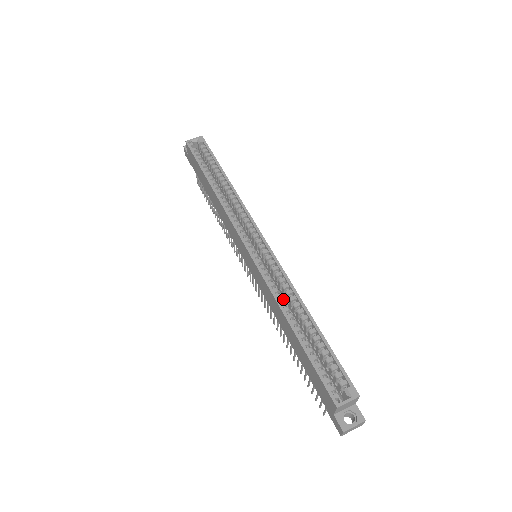
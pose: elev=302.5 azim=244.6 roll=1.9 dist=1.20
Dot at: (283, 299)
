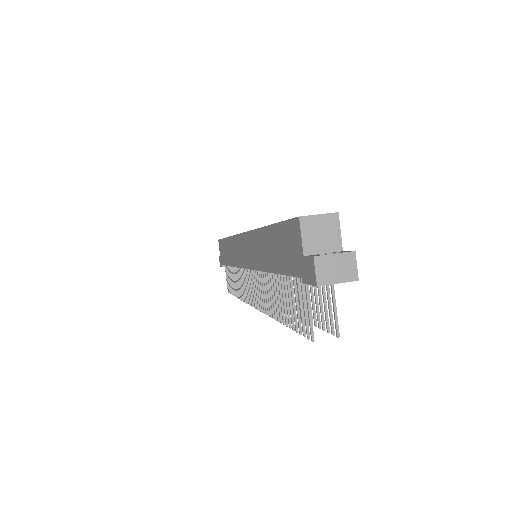
Dot at: occluded
